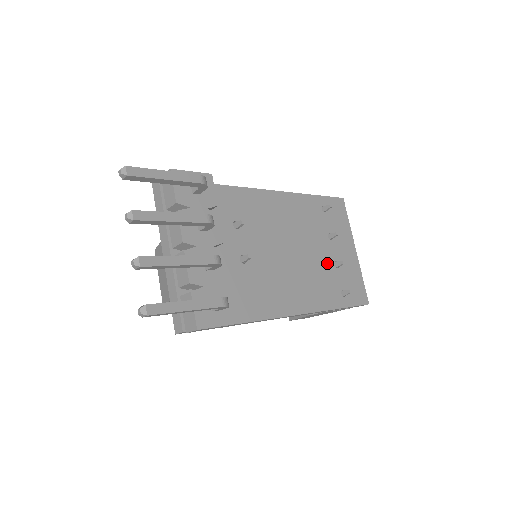
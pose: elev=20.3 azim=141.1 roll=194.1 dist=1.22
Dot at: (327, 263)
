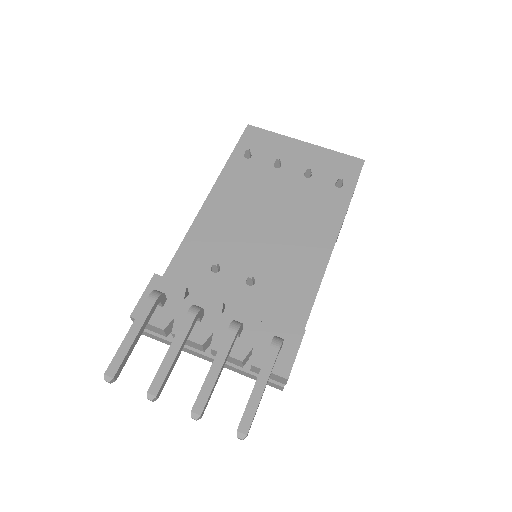
Dot at: (301, 186)
